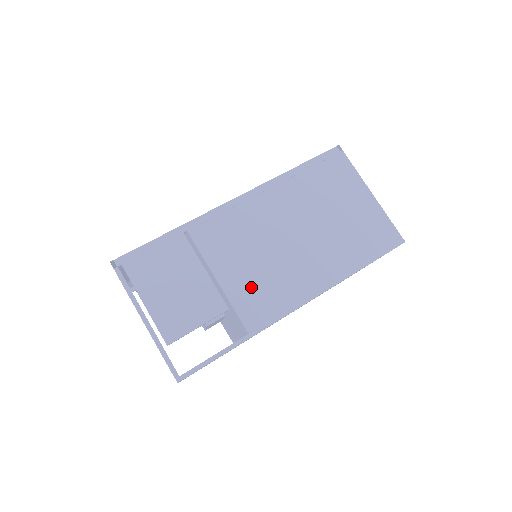
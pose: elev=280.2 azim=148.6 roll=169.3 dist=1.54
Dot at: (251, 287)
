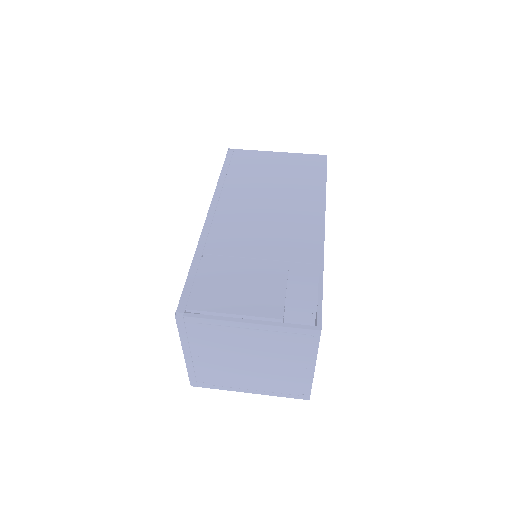
Dot at: (284, 243)
